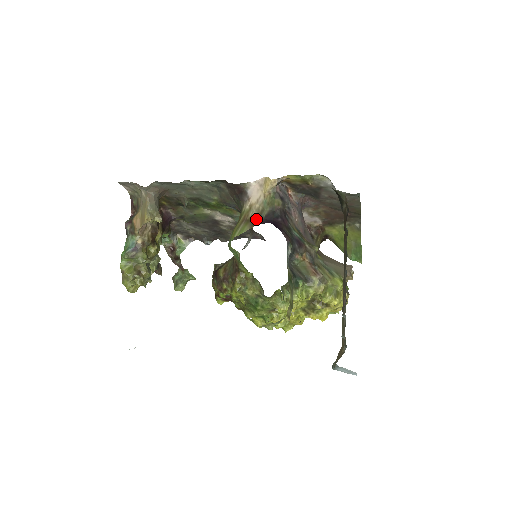
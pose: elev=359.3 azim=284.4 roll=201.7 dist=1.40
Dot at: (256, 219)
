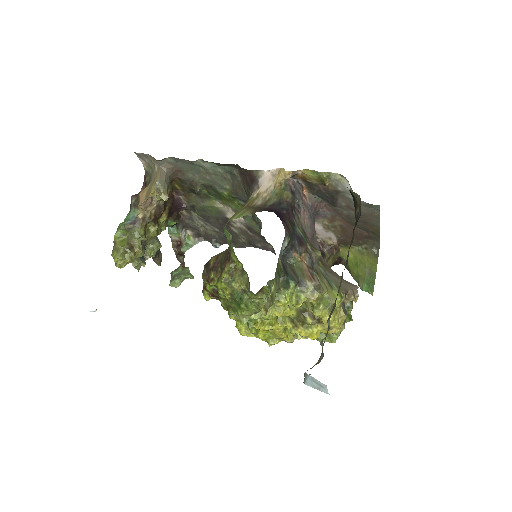
Dot at: (260, 207)
